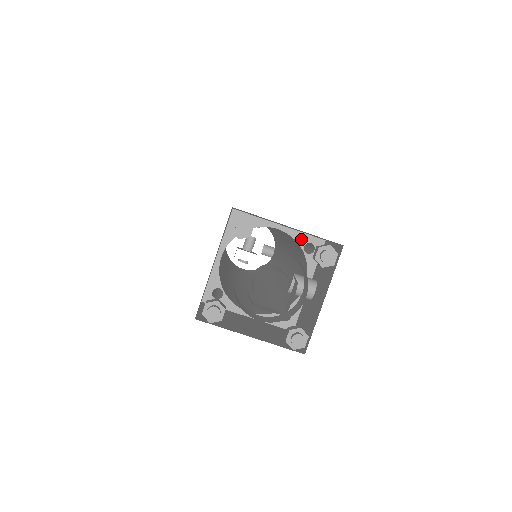
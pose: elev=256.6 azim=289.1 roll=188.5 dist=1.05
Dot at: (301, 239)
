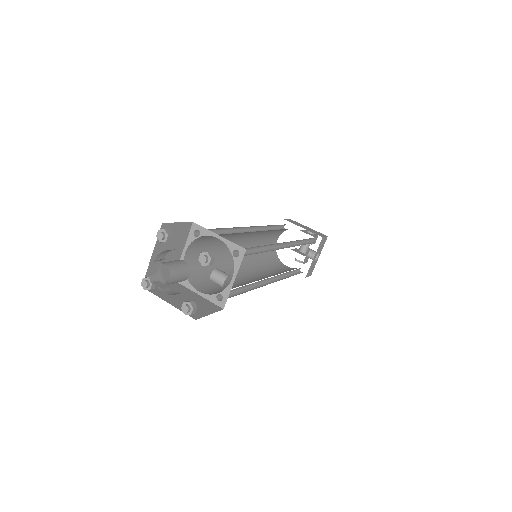
Dot at: (231, 246)
